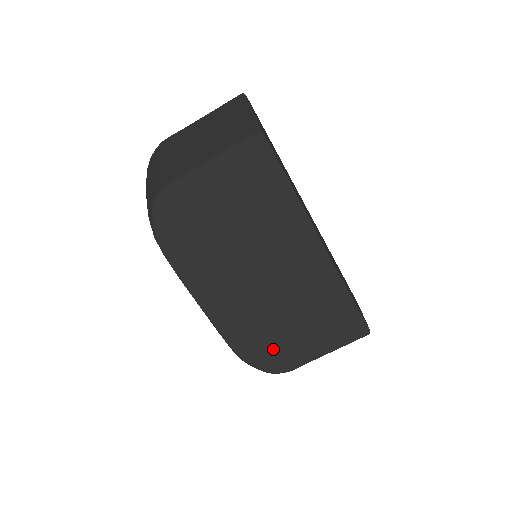
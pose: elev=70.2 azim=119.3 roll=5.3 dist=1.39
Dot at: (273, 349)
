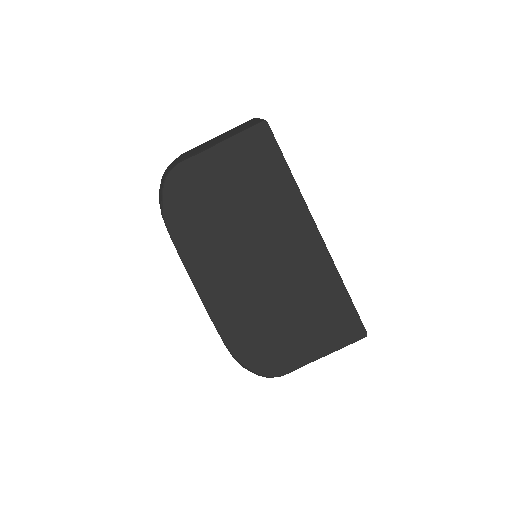
Dot at: (266, 346)
